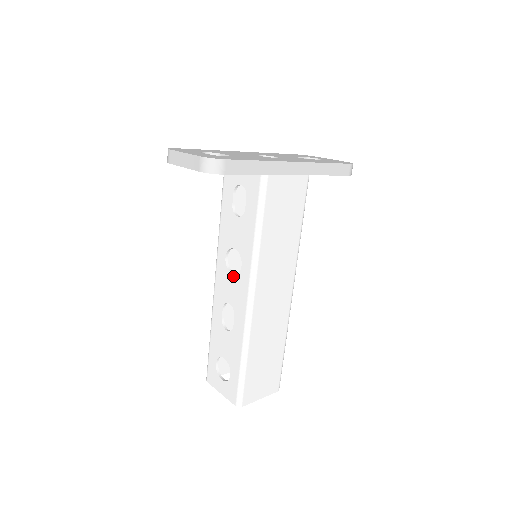
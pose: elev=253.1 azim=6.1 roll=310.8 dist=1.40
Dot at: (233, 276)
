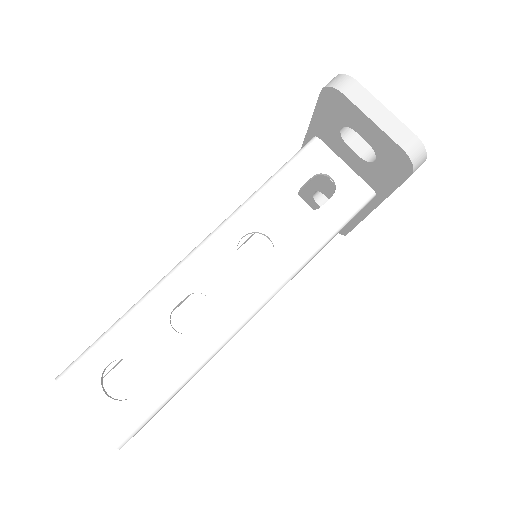
Dot at: (242, 267)
